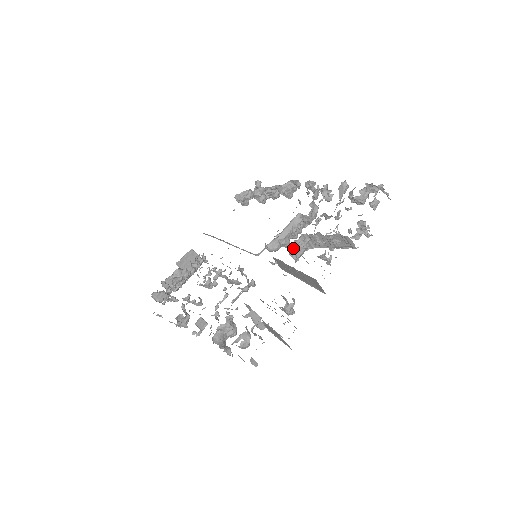
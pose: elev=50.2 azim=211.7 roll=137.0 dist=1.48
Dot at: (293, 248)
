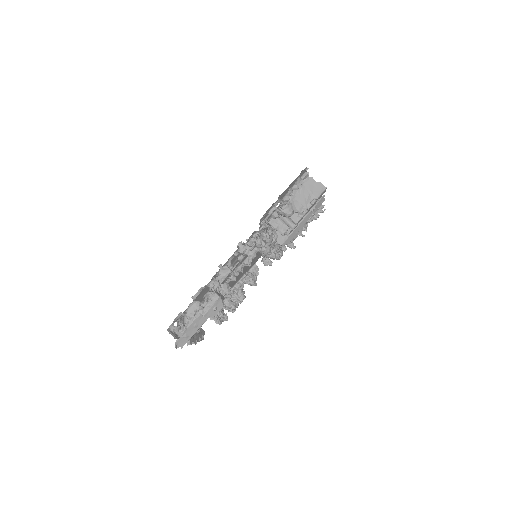
Dot at: occluded
